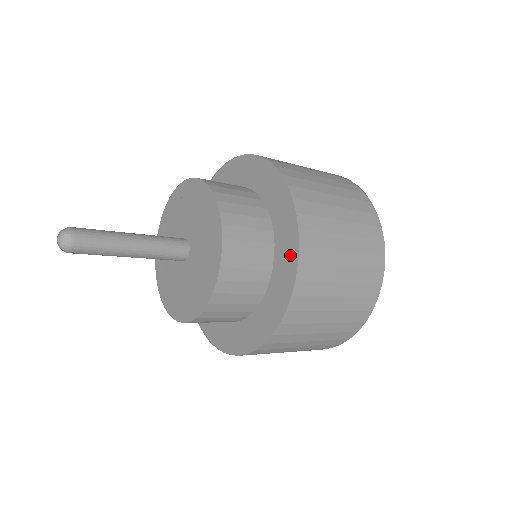
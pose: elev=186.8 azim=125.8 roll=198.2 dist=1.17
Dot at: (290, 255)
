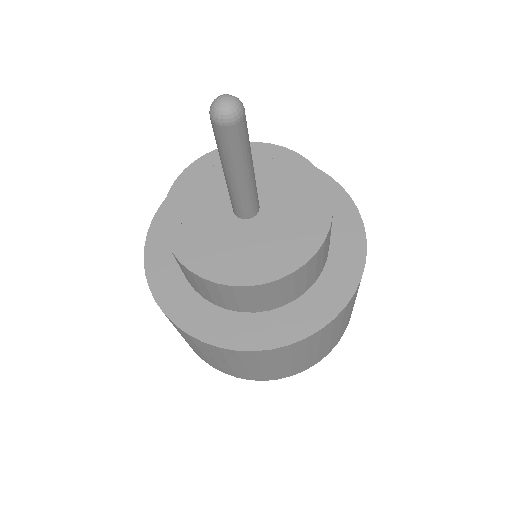
Dot at: occluded
